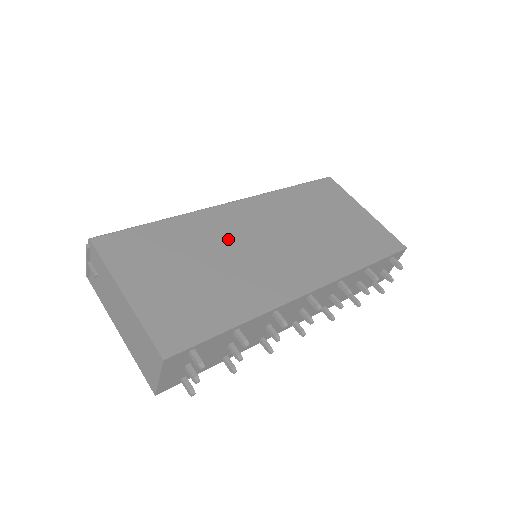
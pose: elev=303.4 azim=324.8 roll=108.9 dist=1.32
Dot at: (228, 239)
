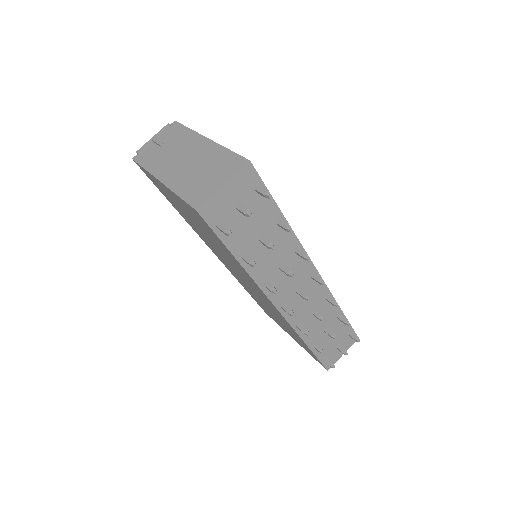
Dot at: occluded
